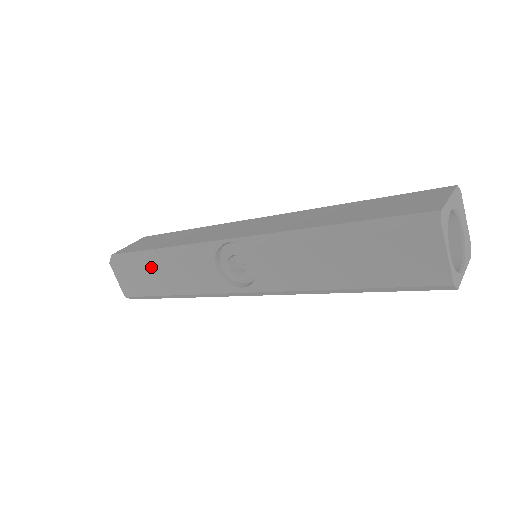
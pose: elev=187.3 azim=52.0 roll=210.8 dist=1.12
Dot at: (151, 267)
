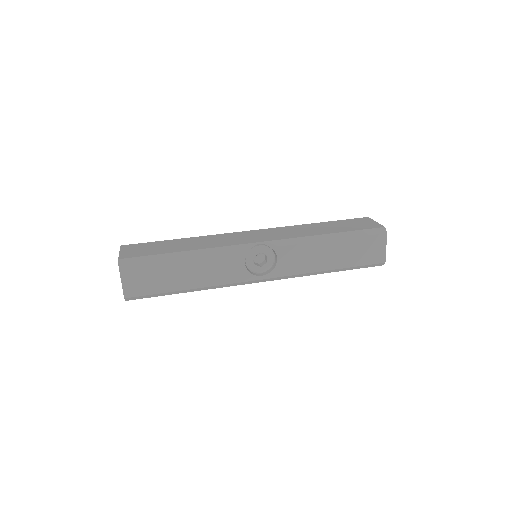
Dot at: (175, 267)
